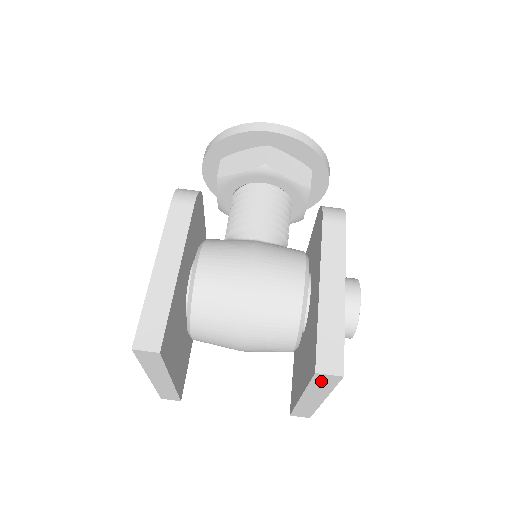
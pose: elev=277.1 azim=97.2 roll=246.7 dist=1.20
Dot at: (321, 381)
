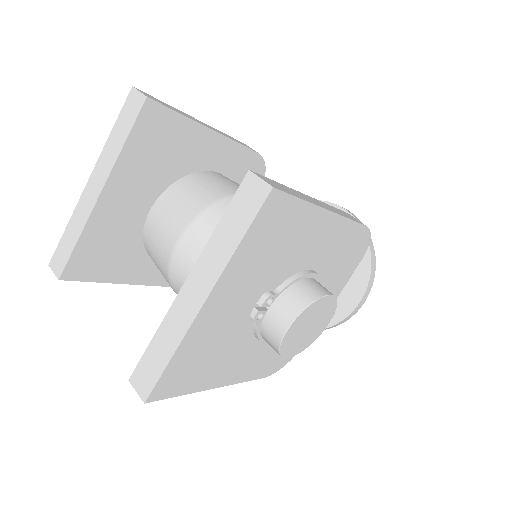
Dot at: (241, 205)
